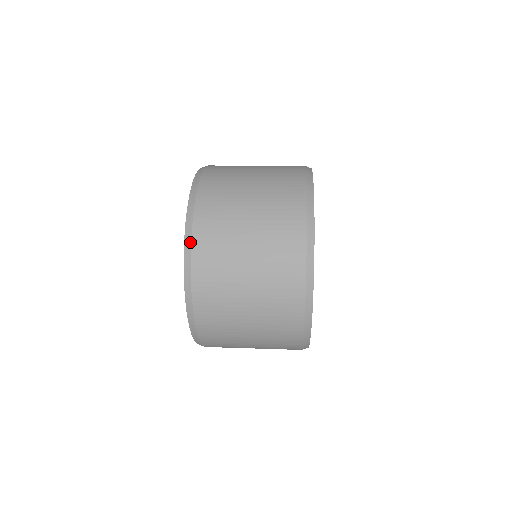
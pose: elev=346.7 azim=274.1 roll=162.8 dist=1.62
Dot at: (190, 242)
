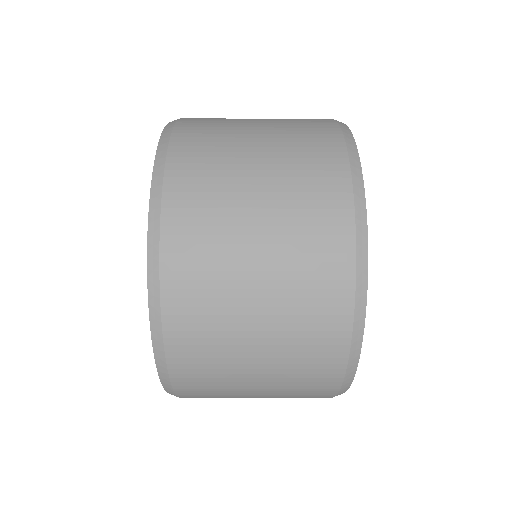
Dot at: (158, 302)
